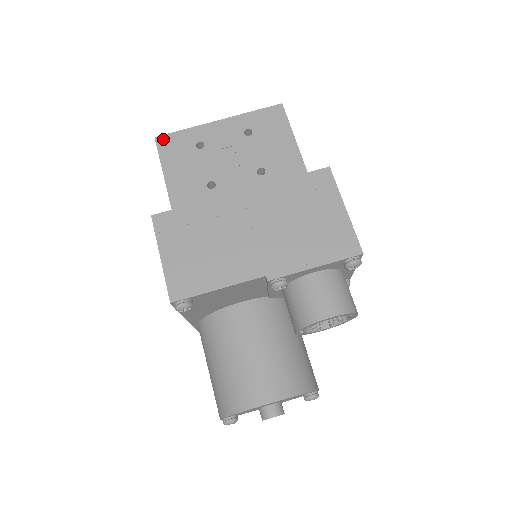
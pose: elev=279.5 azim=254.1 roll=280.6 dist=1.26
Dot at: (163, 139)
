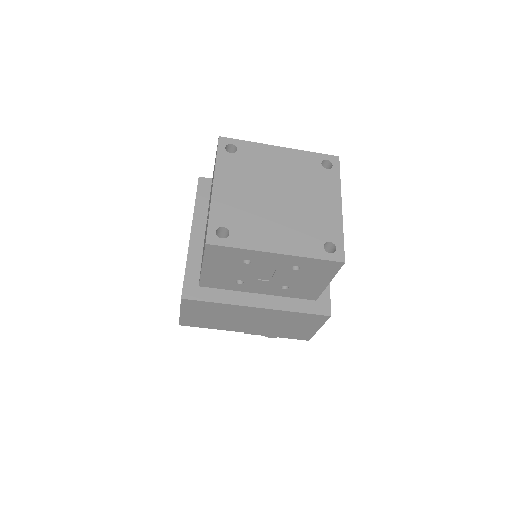
Dot at: (213, 248)
